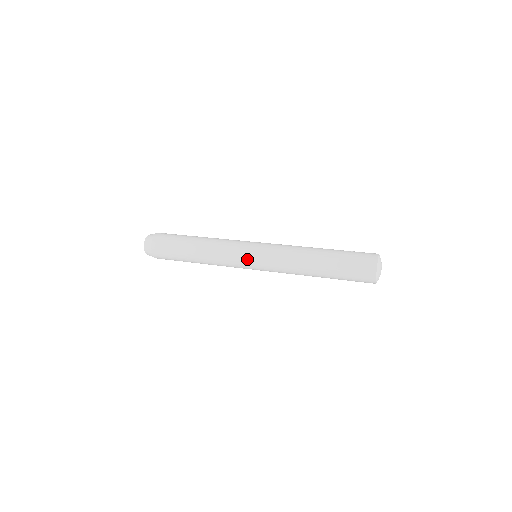
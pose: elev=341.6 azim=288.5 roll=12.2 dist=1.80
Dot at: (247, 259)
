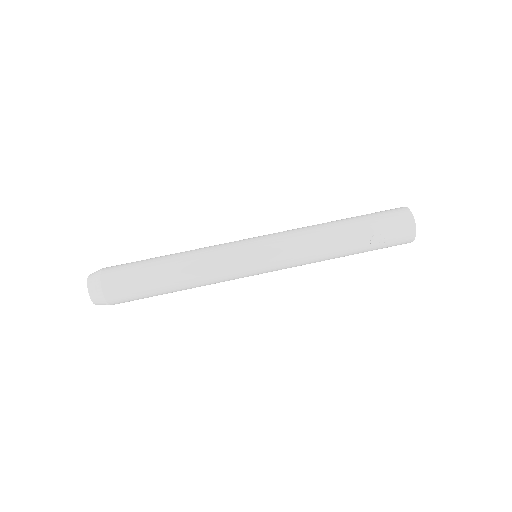
Dot at: occluded
